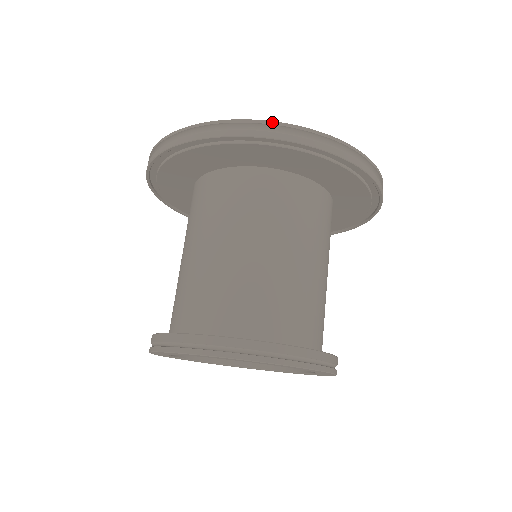
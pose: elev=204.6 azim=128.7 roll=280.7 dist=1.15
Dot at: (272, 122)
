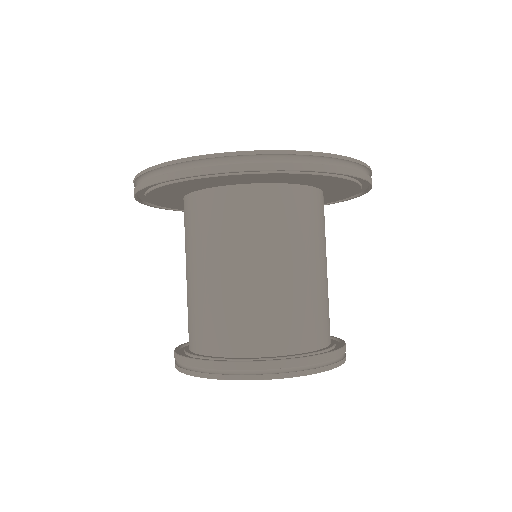
Dot at: (263, 151)
